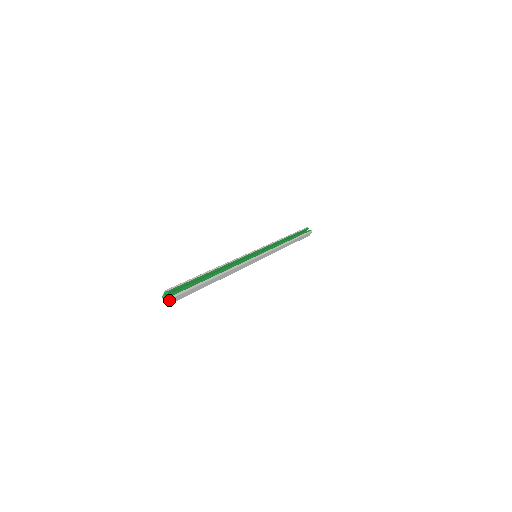
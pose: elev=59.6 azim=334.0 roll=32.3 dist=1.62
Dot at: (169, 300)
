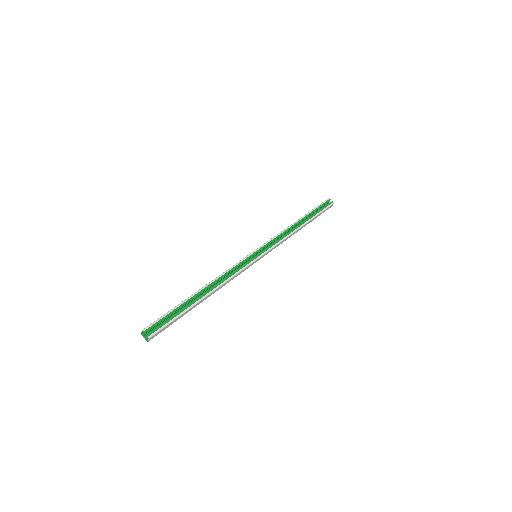
Dot at: (146, 339)
